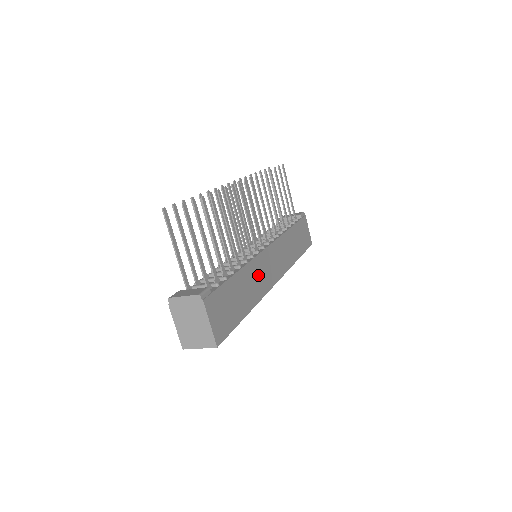
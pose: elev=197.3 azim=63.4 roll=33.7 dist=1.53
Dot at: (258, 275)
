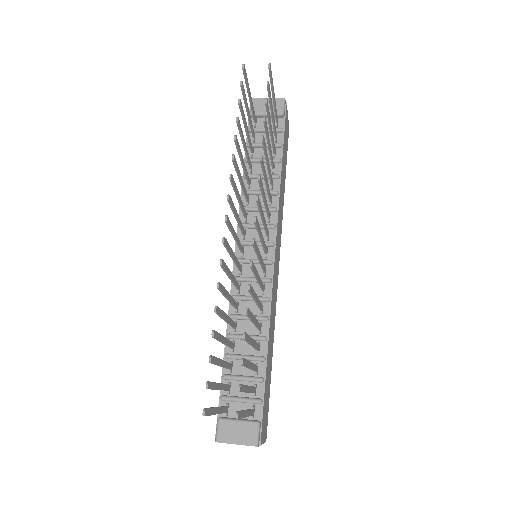
Dot at: (273, 307)
